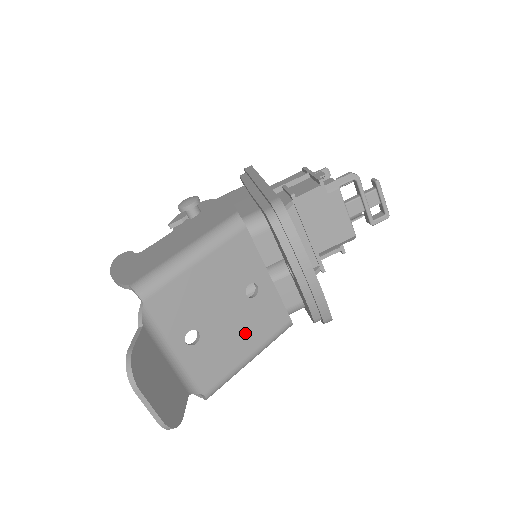
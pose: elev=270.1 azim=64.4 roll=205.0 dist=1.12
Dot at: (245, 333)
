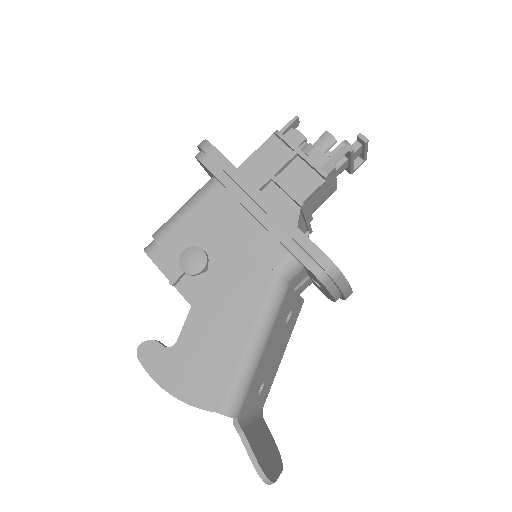
Dot at: (284, 344)
